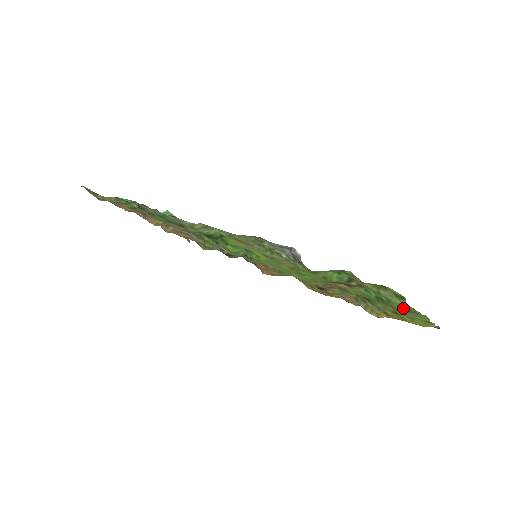
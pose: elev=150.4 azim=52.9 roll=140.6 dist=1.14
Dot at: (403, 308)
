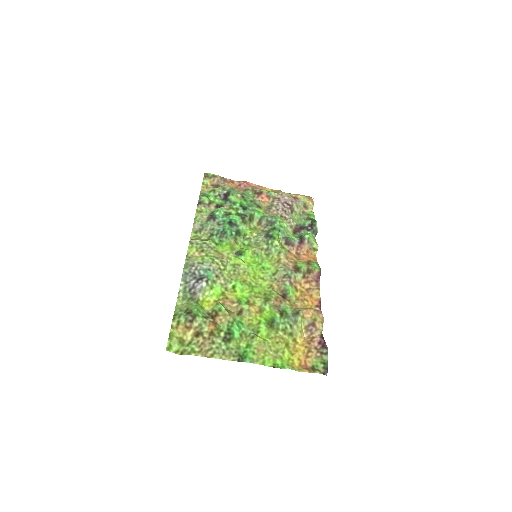
Dot at: (232, 349)
